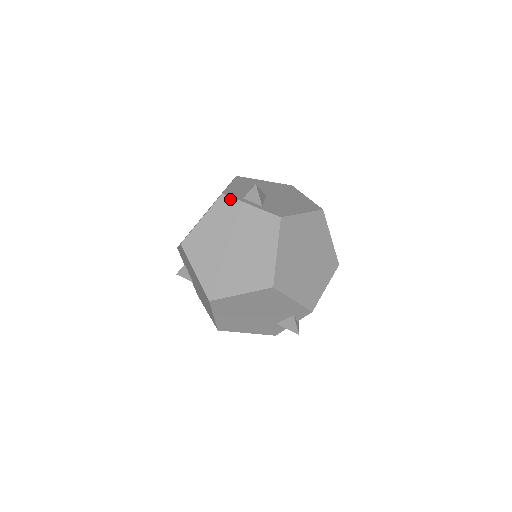
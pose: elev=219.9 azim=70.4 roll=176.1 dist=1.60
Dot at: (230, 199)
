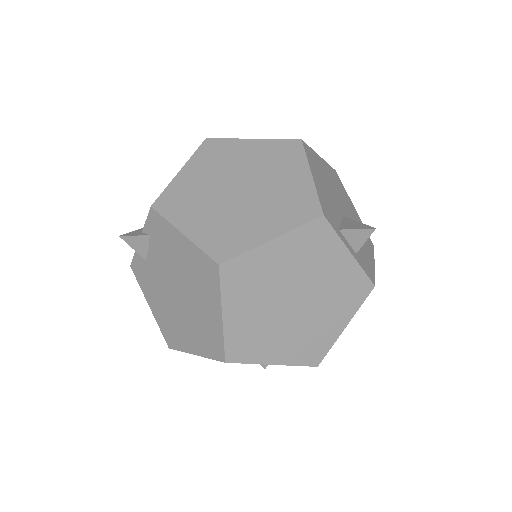
Dot at: (330, 230)
